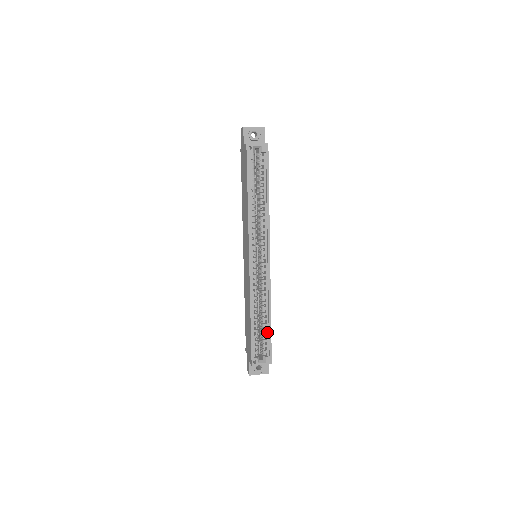
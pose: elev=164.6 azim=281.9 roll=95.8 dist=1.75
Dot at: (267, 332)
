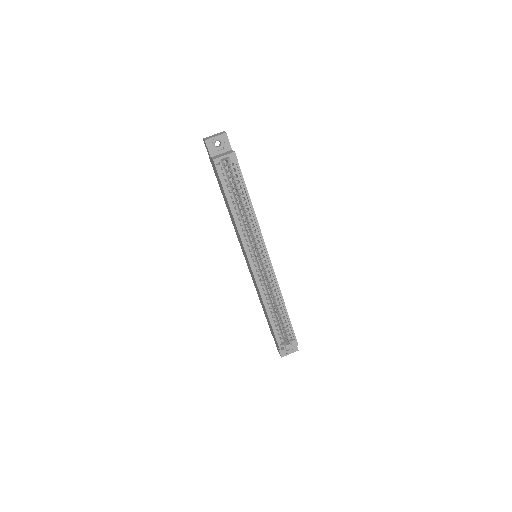
Dot at: (286, 321)
